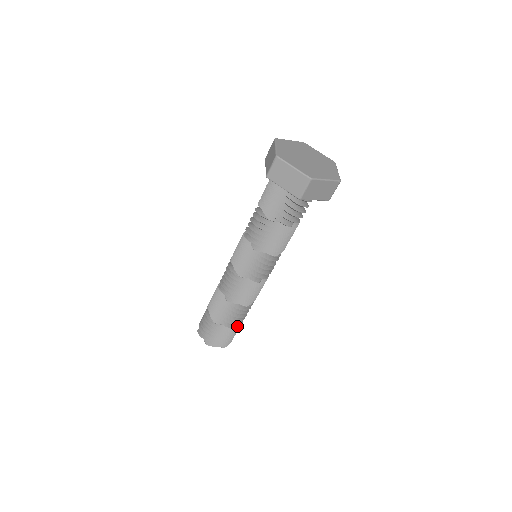
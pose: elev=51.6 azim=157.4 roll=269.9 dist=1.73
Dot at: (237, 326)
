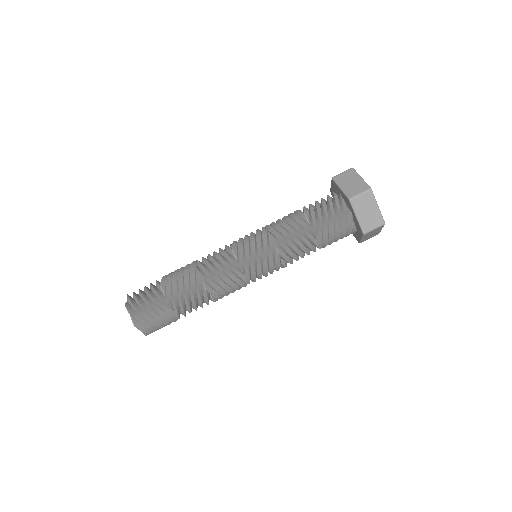
Dot at: (171, 313)
